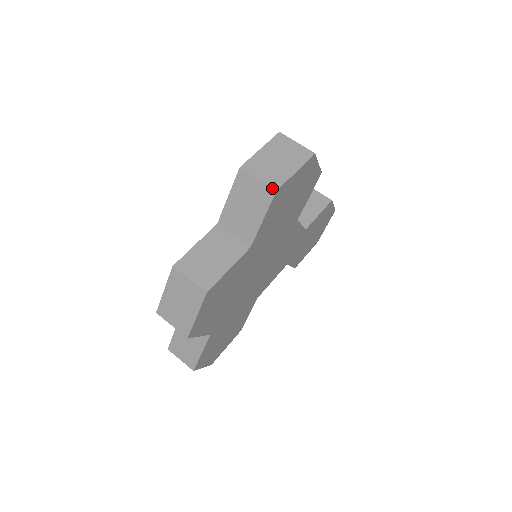
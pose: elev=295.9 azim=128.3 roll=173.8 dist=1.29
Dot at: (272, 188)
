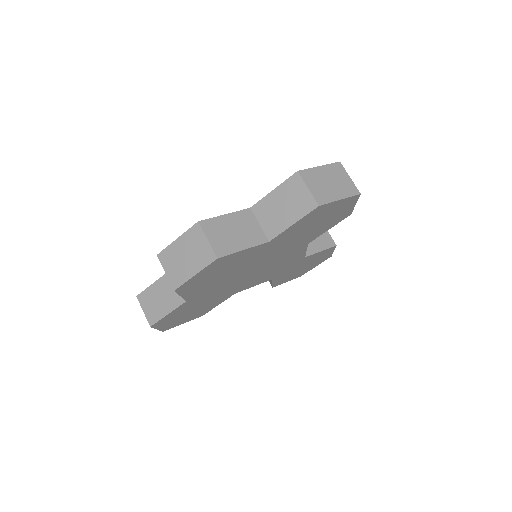
Dot at: (317, 201)
